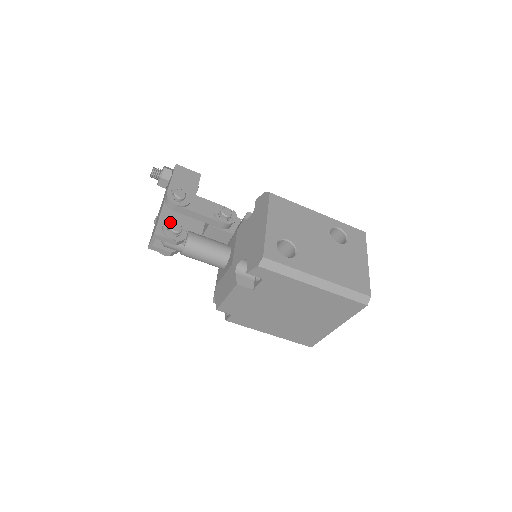
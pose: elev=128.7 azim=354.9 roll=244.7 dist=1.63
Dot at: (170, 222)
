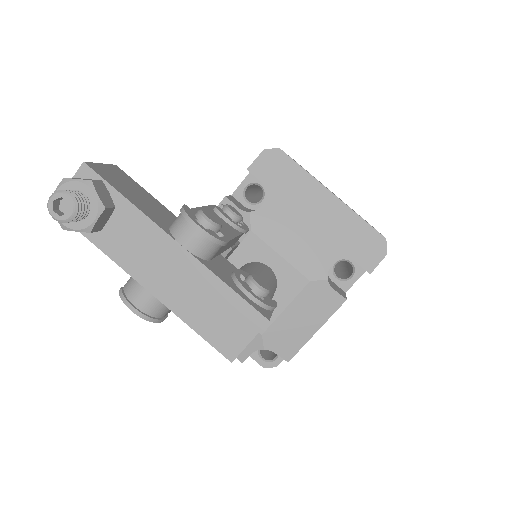
Dot at: (243, 282)
